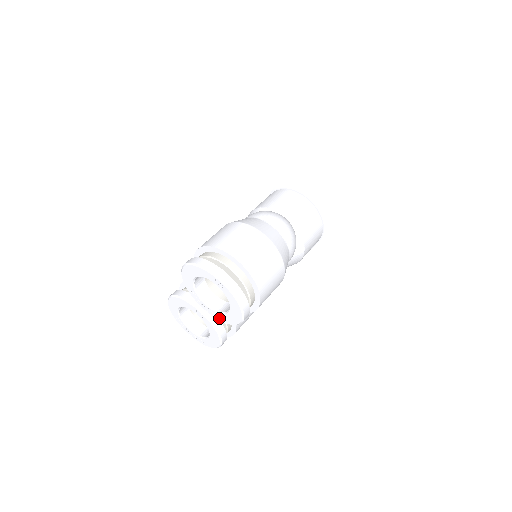
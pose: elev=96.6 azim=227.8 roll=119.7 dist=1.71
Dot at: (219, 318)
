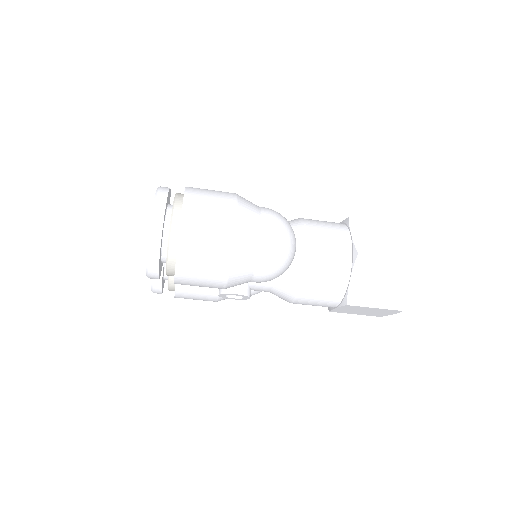
Dot at: occluded
